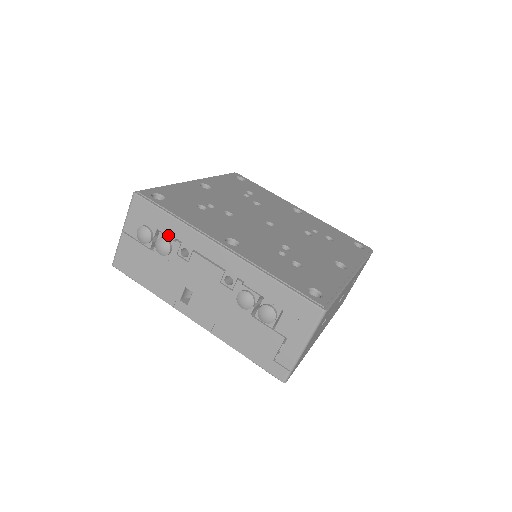
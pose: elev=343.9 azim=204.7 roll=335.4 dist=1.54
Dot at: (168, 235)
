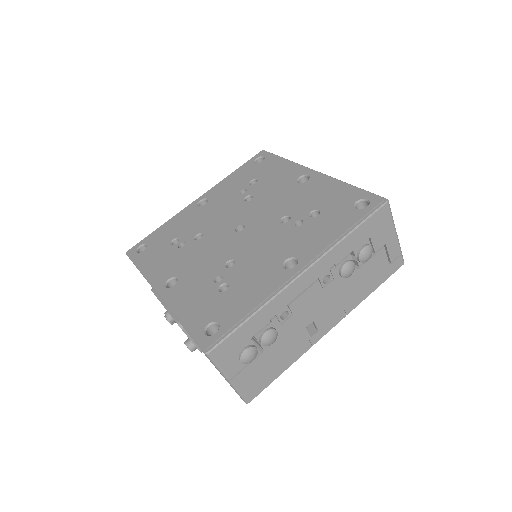
Dot at: (262, 328)
